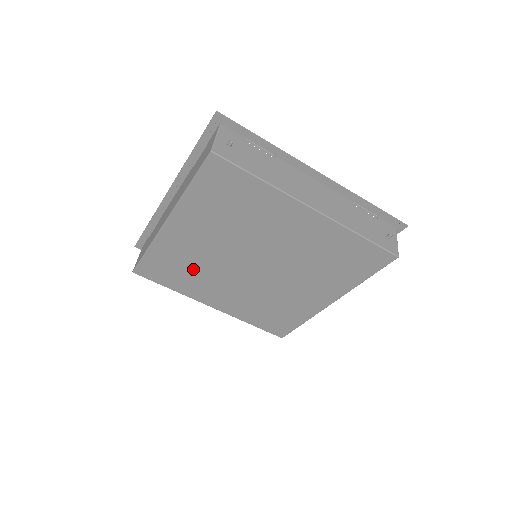
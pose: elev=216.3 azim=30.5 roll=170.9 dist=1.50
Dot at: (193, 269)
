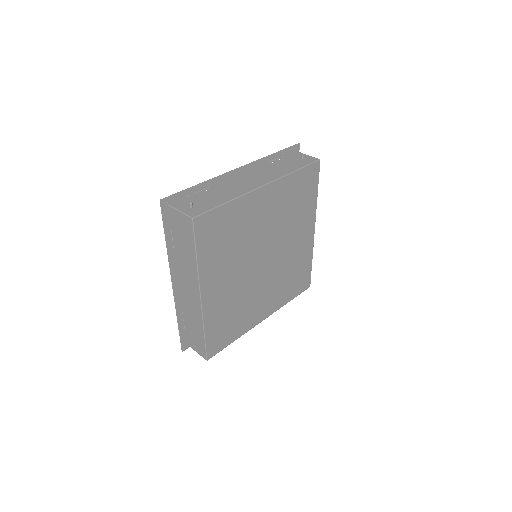
Dot at: (236, 309)
